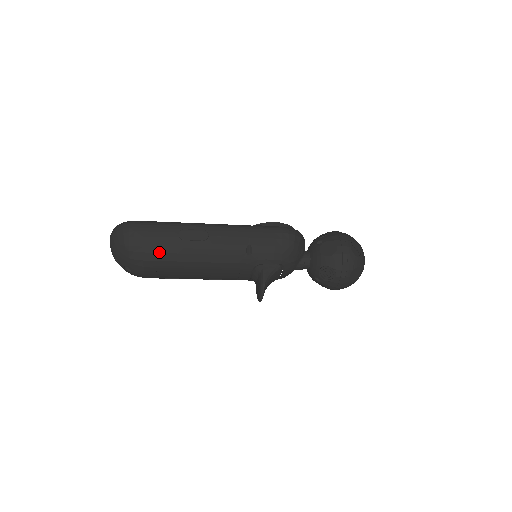
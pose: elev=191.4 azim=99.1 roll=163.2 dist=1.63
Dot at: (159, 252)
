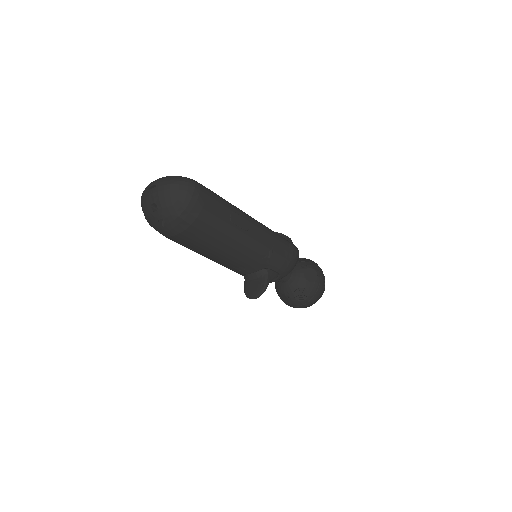
Dot at: (209, 224)
